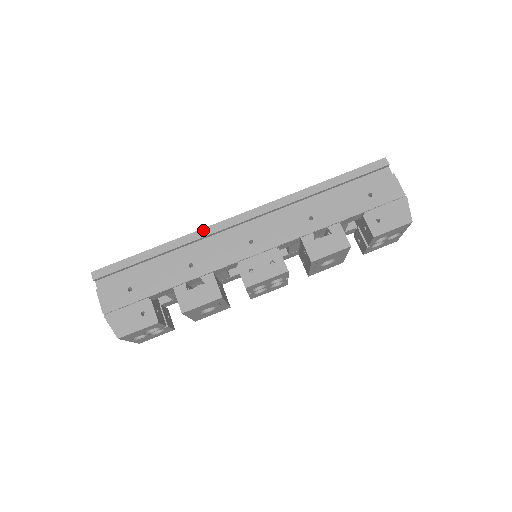
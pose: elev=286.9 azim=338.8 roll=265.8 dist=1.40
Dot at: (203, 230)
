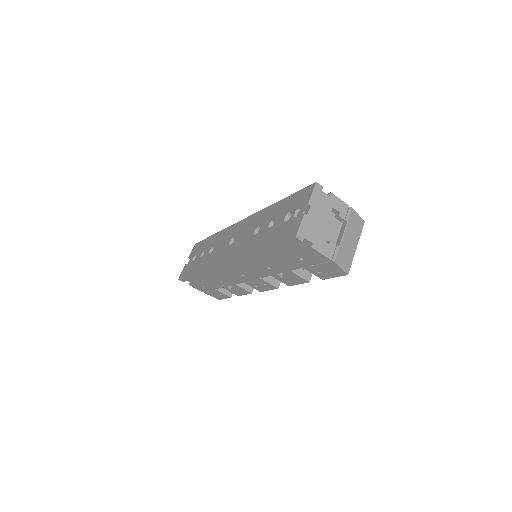
Dot at: (210, 269)
